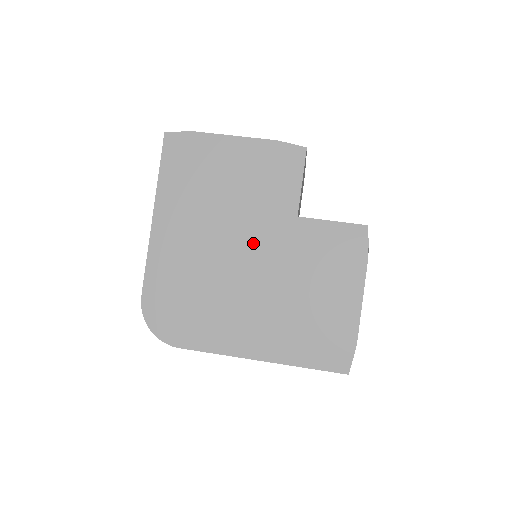
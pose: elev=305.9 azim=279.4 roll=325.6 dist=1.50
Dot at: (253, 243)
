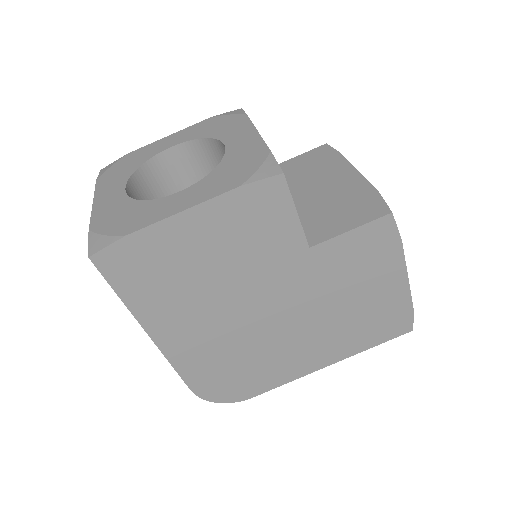
Dot at: (274, 296)
